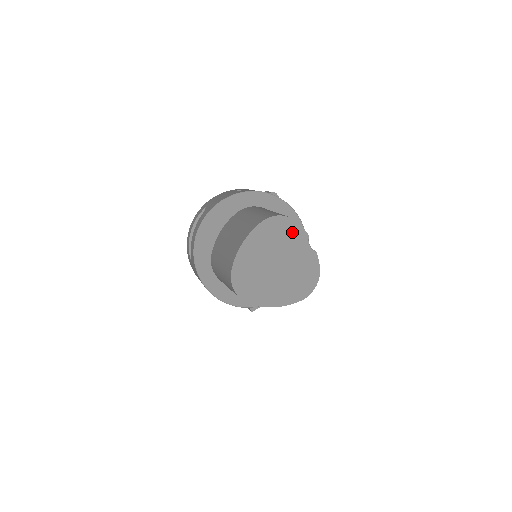
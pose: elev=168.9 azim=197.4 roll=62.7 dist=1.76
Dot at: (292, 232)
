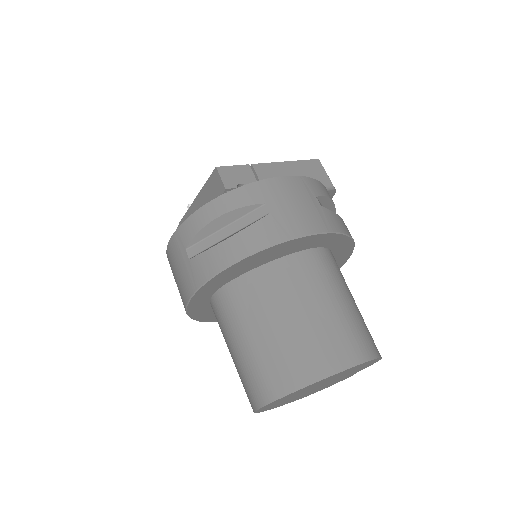
Dot at: (365, 366)
